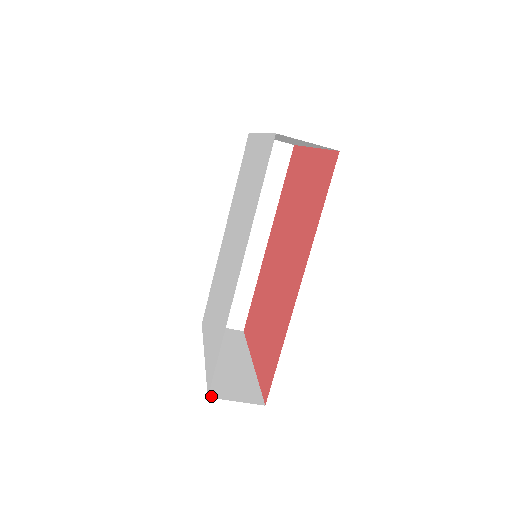
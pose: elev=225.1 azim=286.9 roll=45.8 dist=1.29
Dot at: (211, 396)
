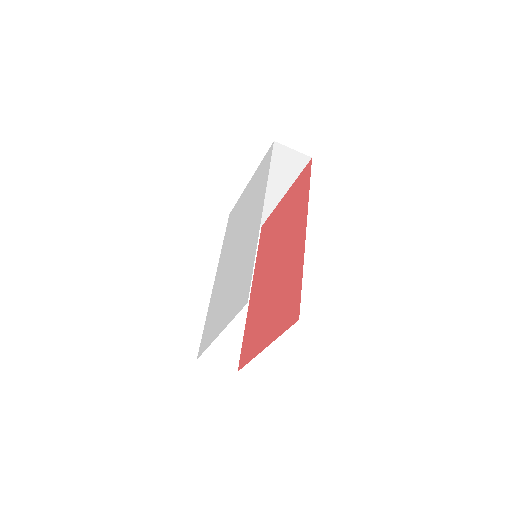
Dot at: occluded
